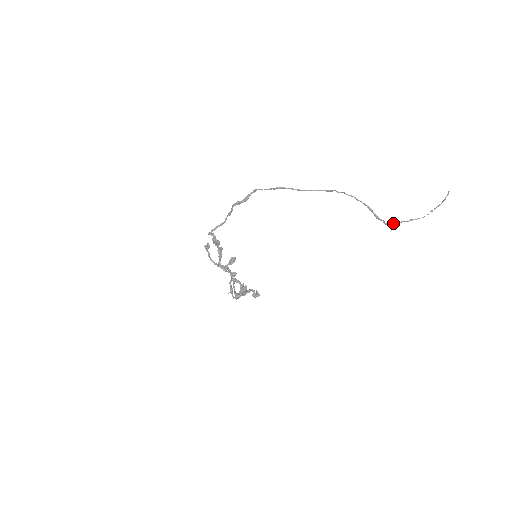
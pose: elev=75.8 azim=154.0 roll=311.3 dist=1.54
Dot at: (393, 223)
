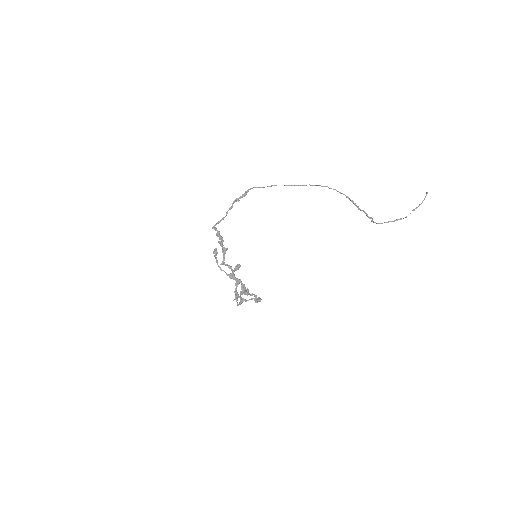
Dot at: (379, 223)
